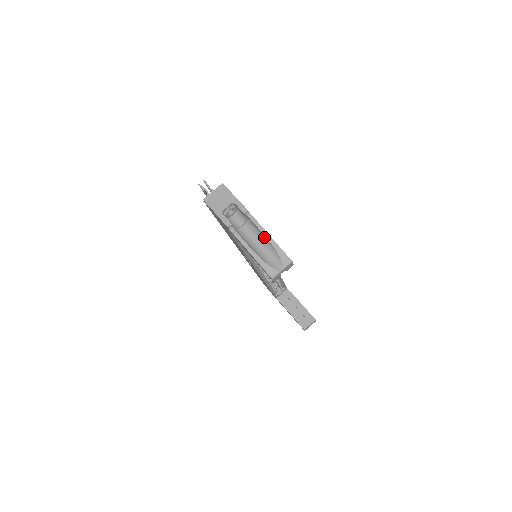
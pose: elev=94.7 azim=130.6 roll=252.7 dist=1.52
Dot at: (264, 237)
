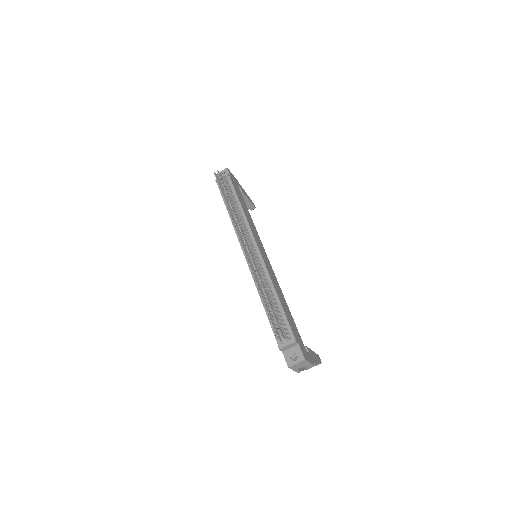
Dot at: occluded
